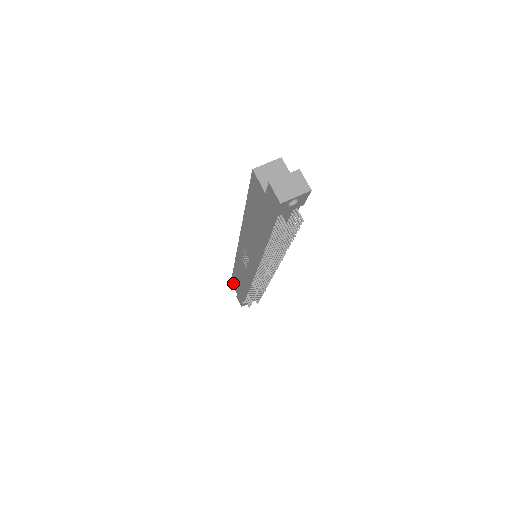
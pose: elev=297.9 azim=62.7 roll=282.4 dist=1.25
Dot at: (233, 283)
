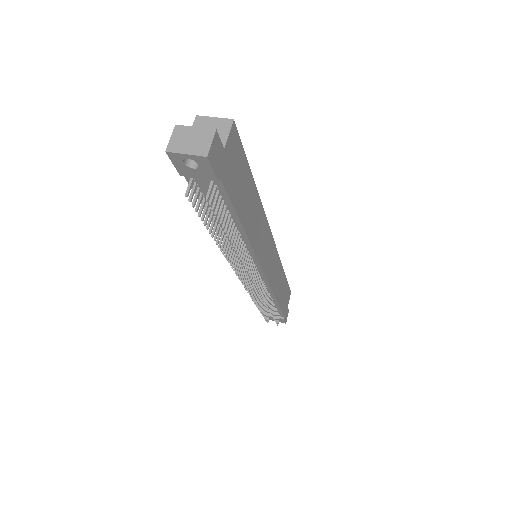
Dot at: occluded
